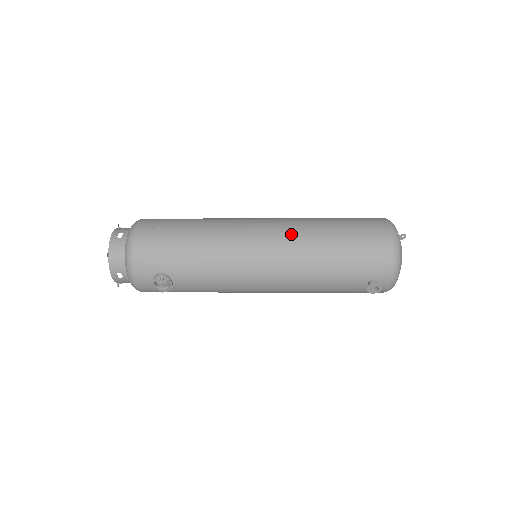
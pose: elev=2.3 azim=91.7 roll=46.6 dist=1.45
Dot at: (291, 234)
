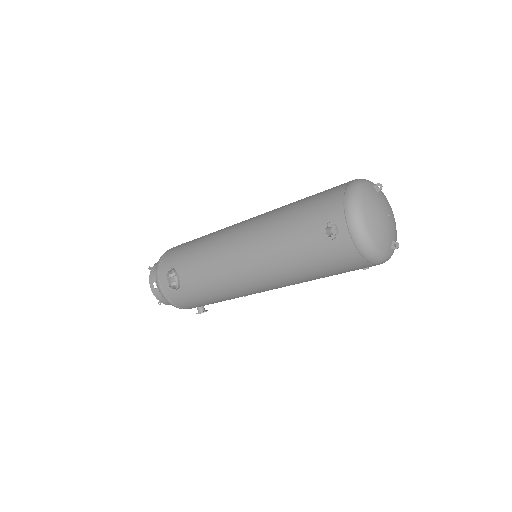
Dot at: (267, 212)
